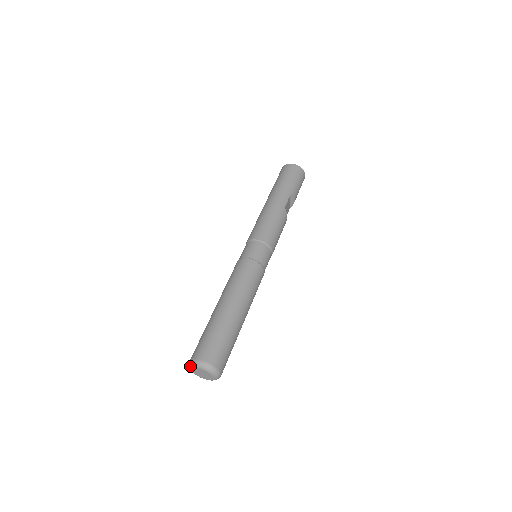
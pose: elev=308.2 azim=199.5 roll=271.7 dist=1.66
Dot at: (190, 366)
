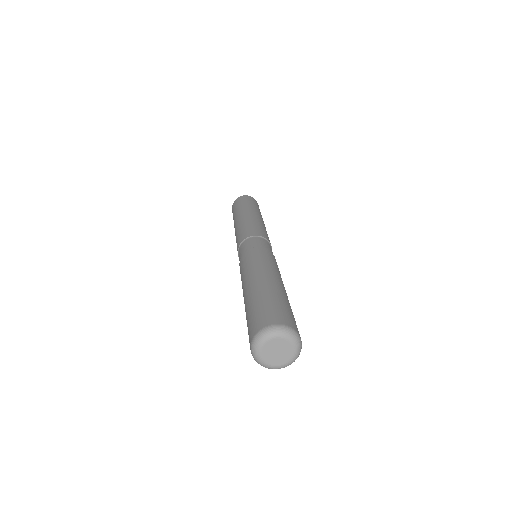
Dot at: (272, 332)
